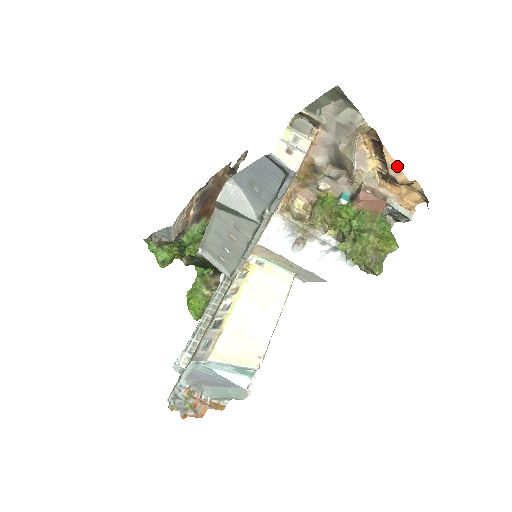
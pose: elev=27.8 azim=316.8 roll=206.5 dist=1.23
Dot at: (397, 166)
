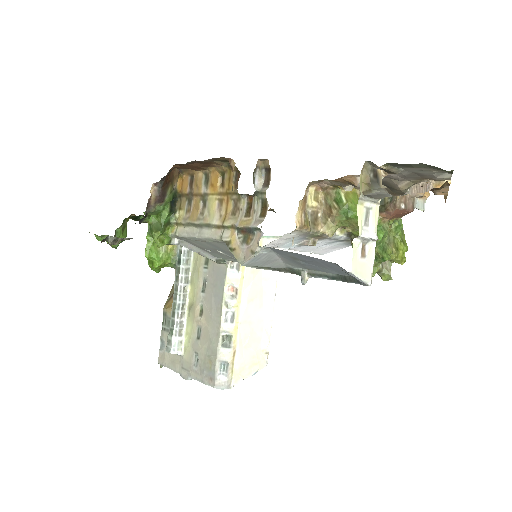
Dot at: (447, 192)
